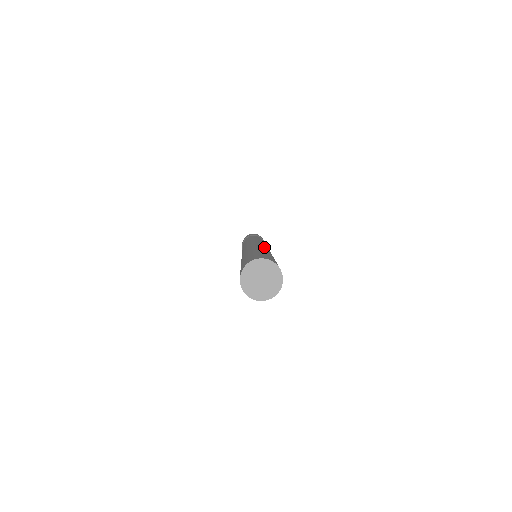
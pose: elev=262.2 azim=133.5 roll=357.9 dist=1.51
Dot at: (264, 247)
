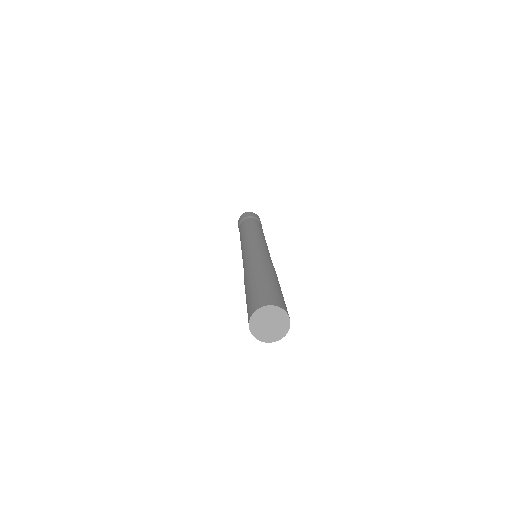
Dot at: (264, 256)
